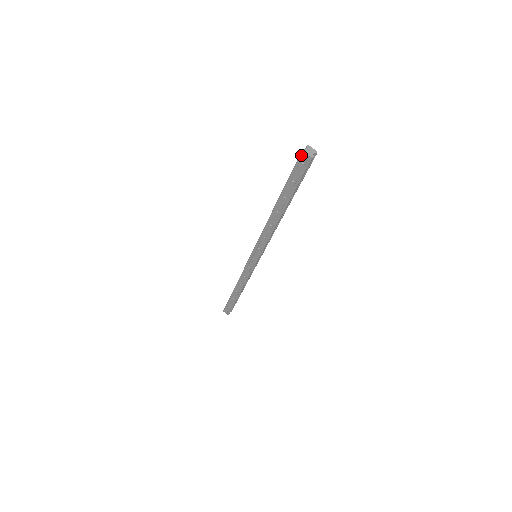
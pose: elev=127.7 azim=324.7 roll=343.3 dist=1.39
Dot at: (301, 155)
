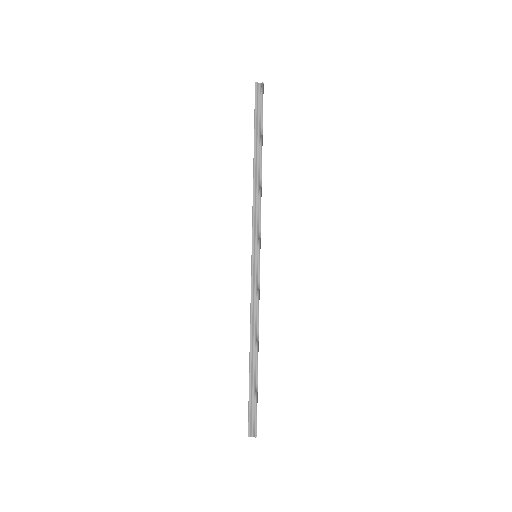
Dot at: occluded
